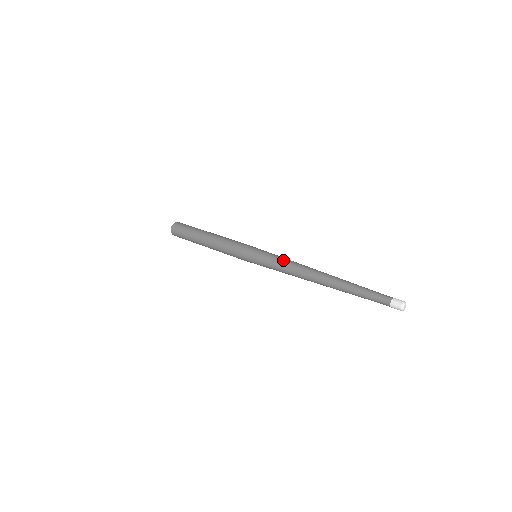
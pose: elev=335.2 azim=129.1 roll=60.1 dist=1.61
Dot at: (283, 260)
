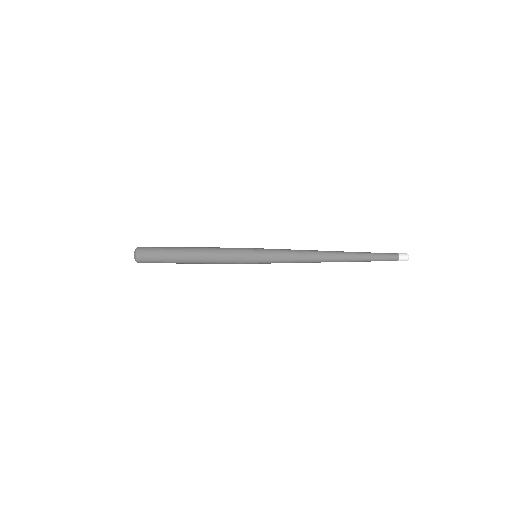
Dot at: occluded
